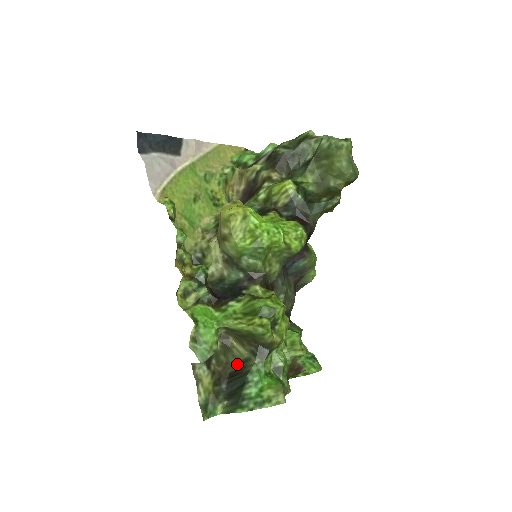
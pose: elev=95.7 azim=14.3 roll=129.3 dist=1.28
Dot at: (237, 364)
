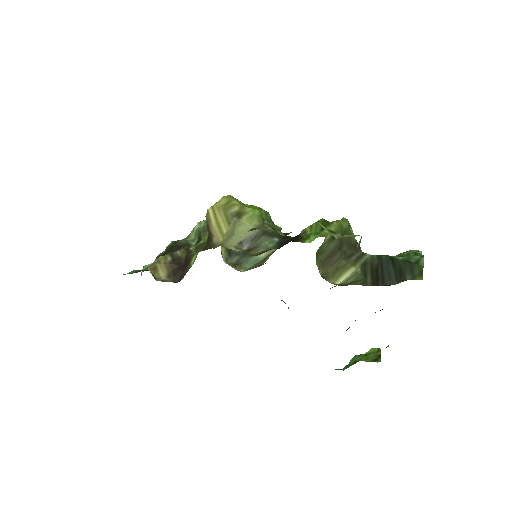
Dot at: (364, 277)
